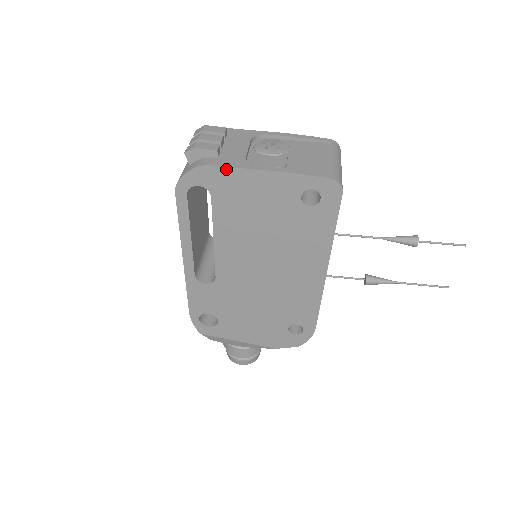
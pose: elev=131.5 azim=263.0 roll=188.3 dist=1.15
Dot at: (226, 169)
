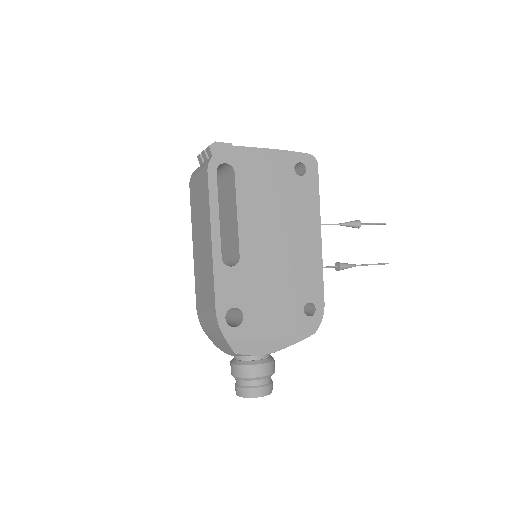
Dot at: (244, 148)
